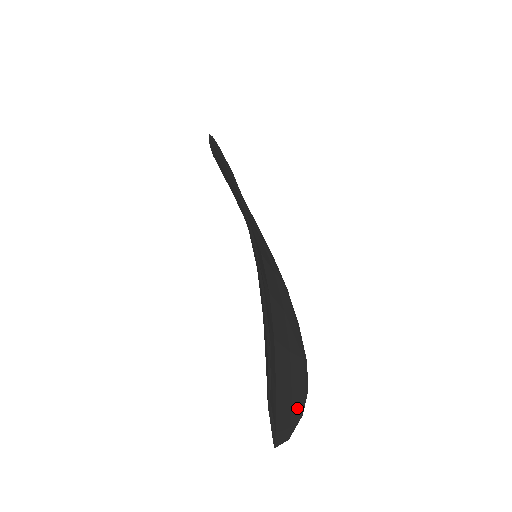
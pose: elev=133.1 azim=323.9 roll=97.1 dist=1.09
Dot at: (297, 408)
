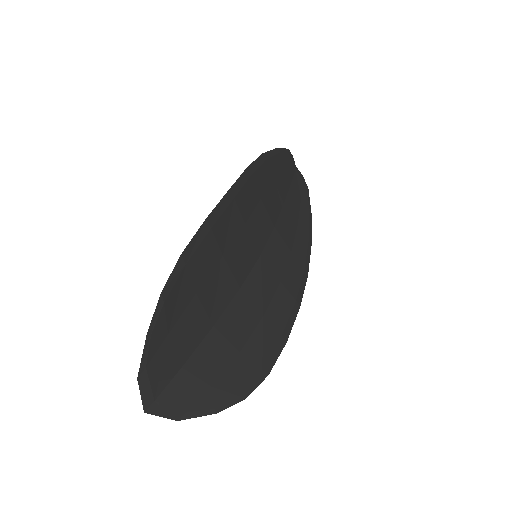
Dot at: (211, 402)
